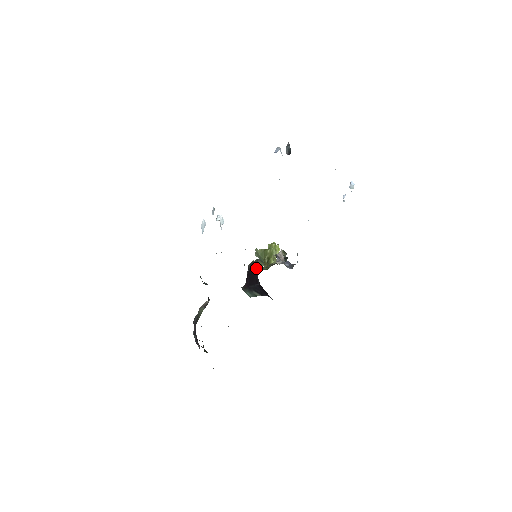
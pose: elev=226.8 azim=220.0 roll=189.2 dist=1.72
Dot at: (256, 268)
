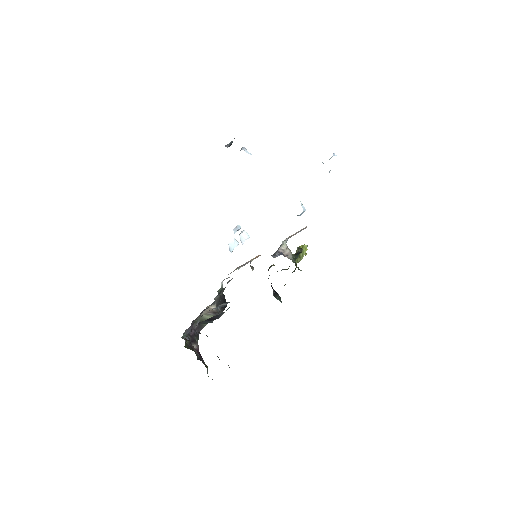
Dot at: occluded
